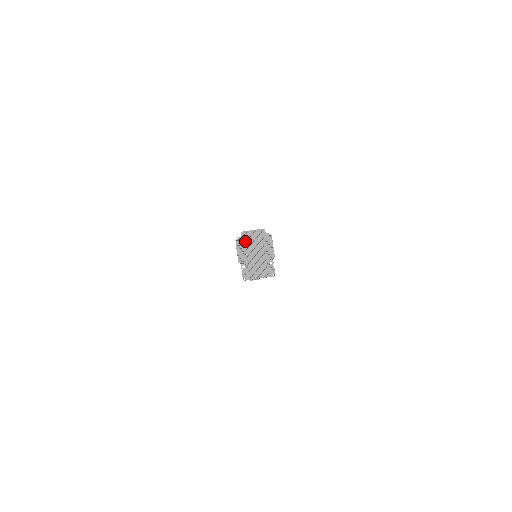
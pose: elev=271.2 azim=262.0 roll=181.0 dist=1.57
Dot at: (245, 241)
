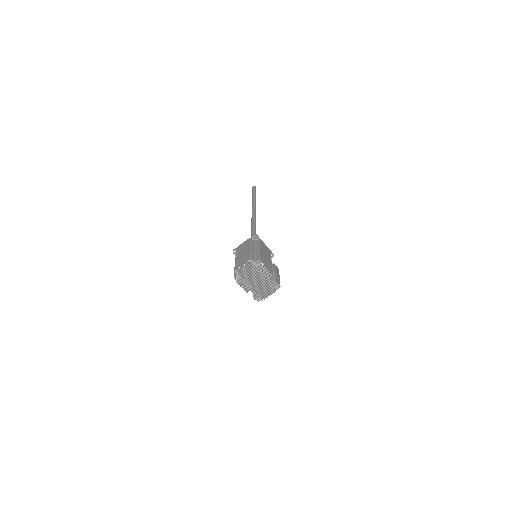
Dot at: (242, 276)
